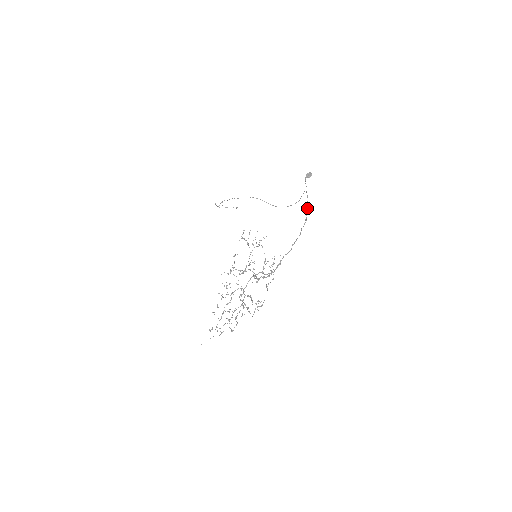
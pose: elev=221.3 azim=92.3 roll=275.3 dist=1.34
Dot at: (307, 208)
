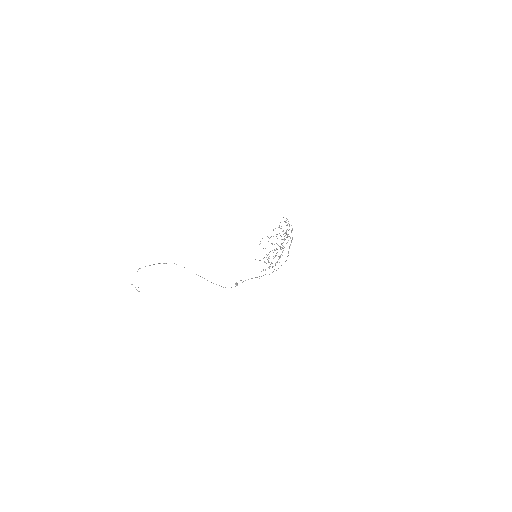
Dot at: occluded
